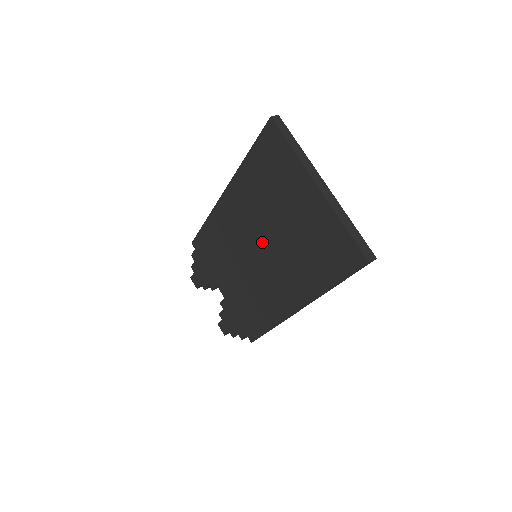
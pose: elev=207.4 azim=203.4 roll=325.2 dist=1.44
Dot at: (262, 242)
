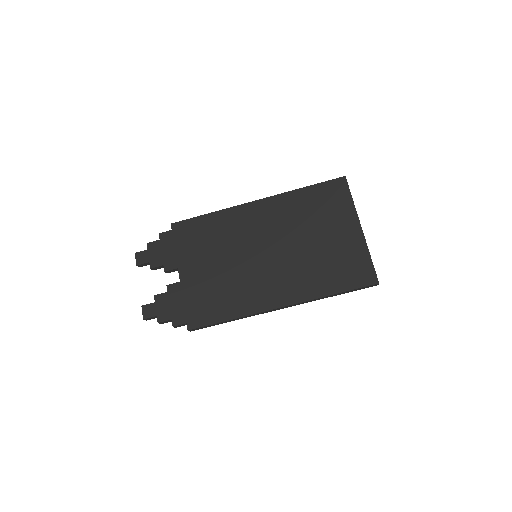
Dot at: (277, 246)
